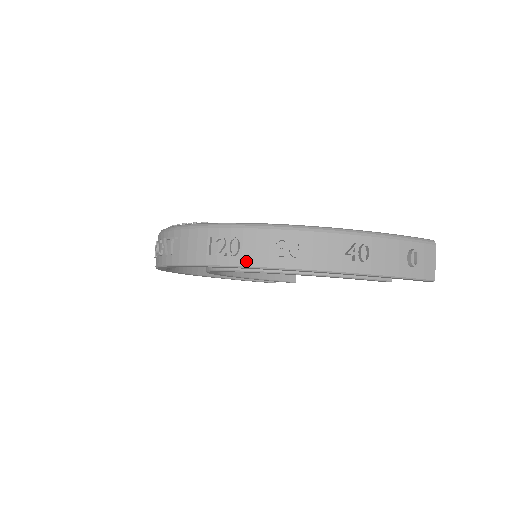
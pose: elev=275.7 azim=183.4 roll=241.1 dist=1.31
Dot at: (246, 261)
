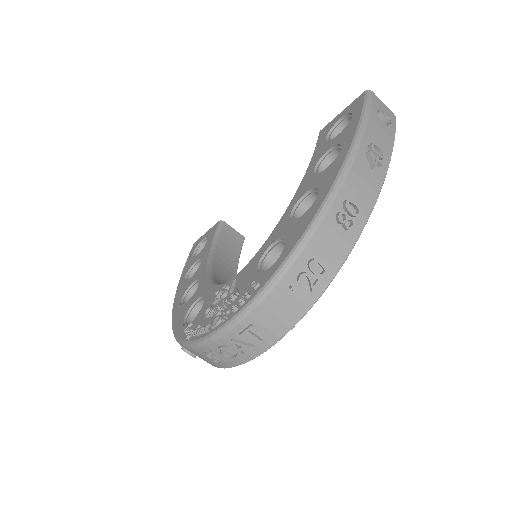
Dot at: (336, 264)
